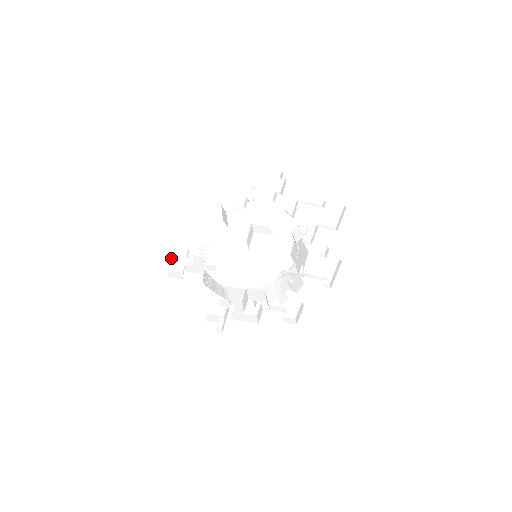
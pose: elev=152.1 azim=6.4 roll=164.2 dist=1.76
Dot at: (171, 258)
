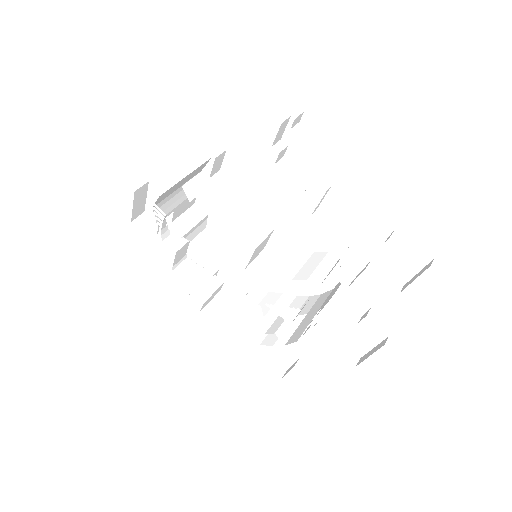
Dot at: (147, 198)
